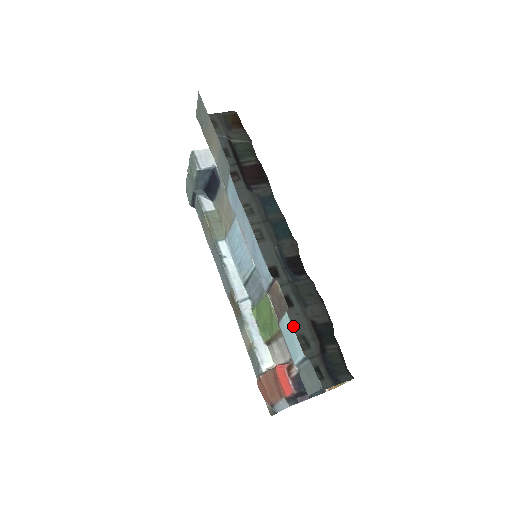
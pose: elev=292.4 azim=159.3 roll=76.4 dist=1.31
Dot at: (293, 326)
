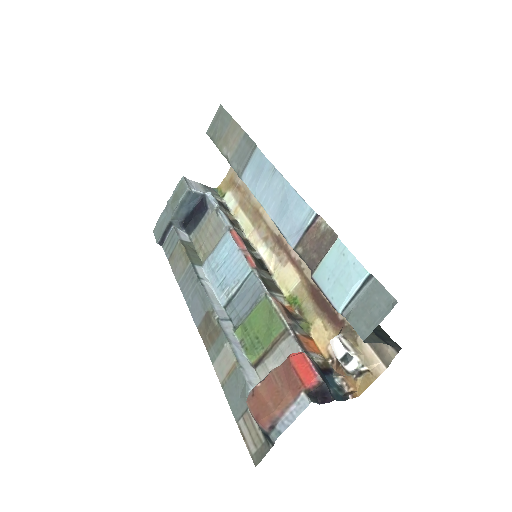
Dot at: occluded
